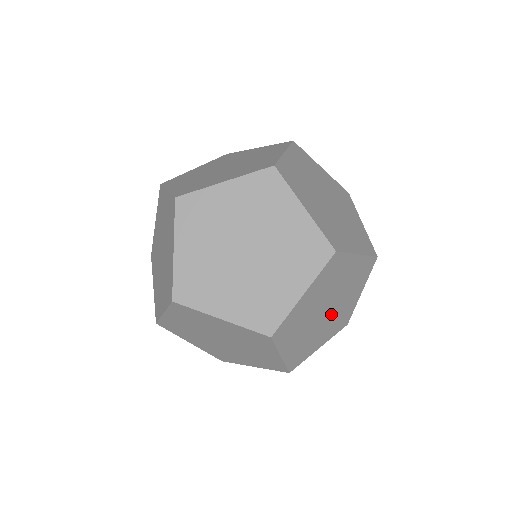
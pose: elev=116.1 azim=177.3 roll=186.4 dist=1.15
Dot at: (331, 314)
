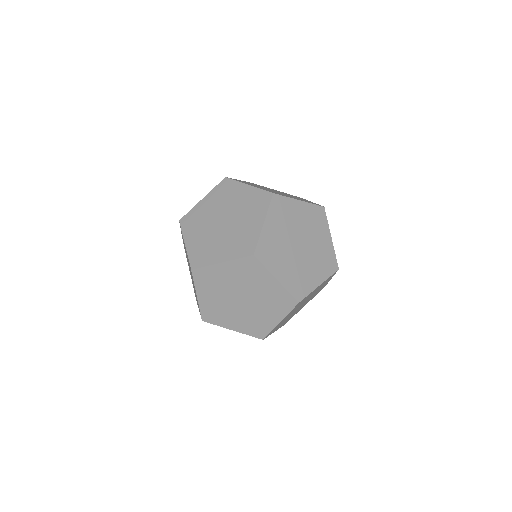
Dot at: (246, 309)
